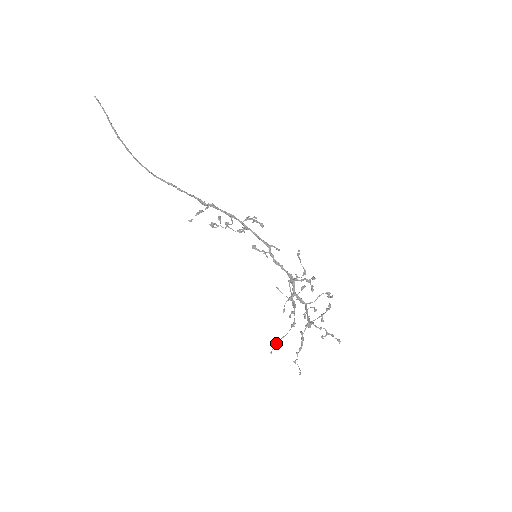
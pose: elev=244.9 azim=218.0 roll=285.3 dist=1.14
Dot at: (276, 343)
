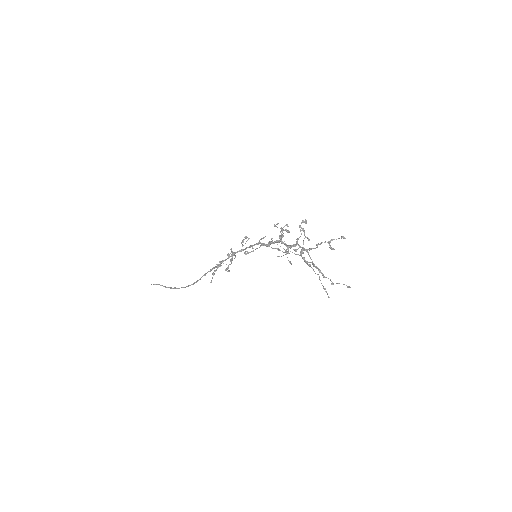
Dot at: occluded
